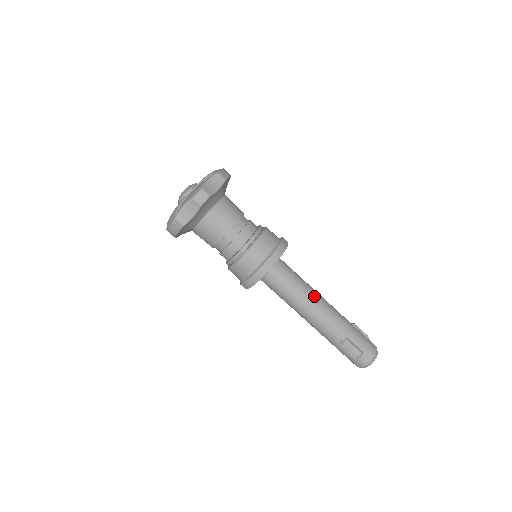
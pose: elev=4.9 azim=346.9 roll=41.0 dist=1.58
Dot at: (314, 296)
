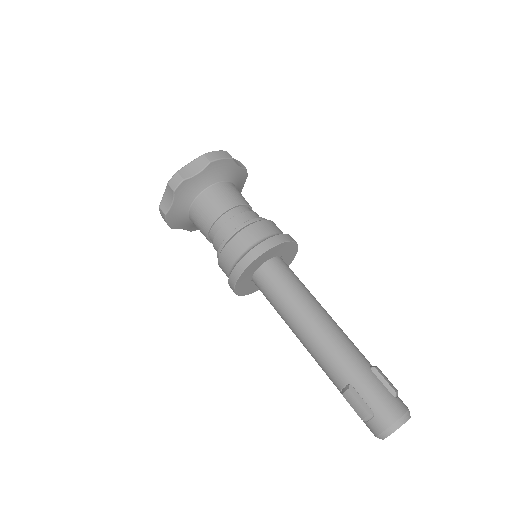
Dot at: (311, 315)
